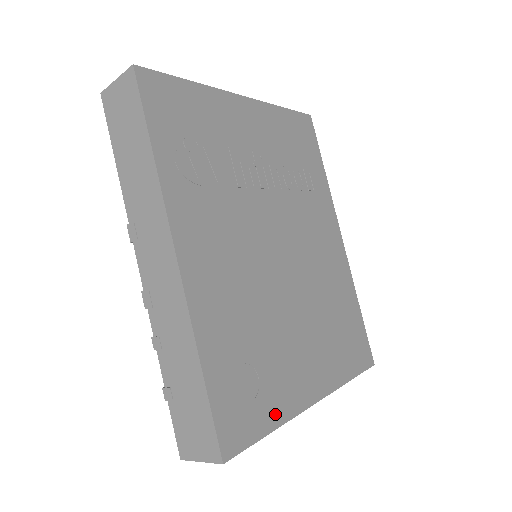
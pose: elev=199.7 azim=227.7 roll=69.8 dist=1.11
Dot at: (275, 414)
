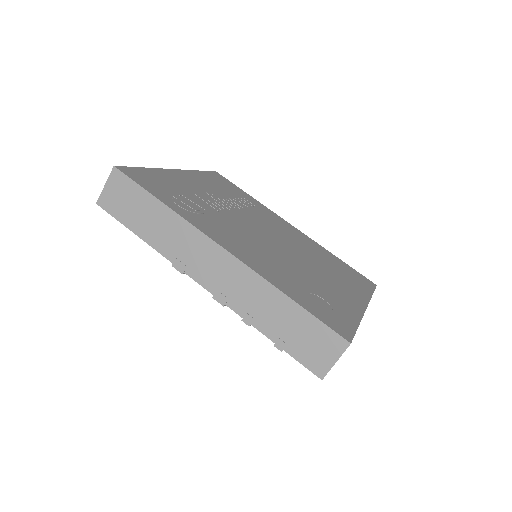
Dot at: (351, 316)
